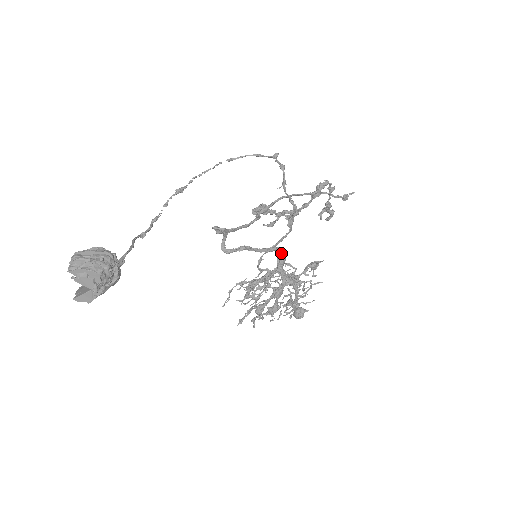
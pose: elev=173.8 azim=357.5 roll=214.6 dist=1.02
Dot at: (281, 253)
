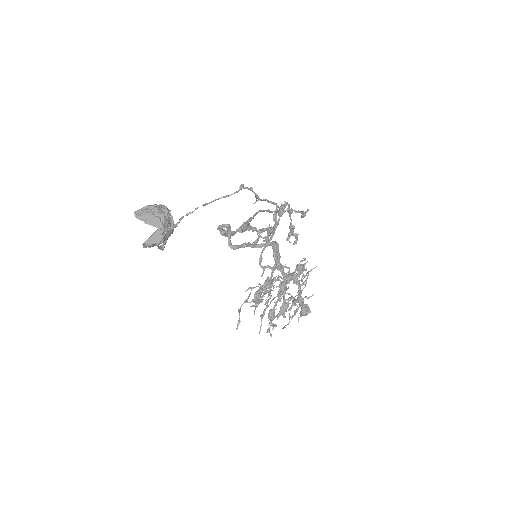
Dot at: (275, 247)
